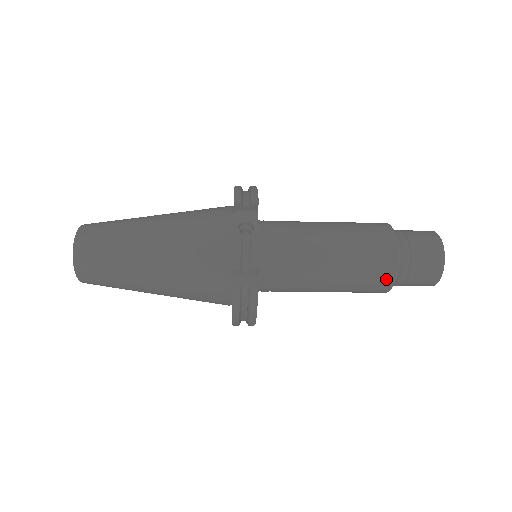
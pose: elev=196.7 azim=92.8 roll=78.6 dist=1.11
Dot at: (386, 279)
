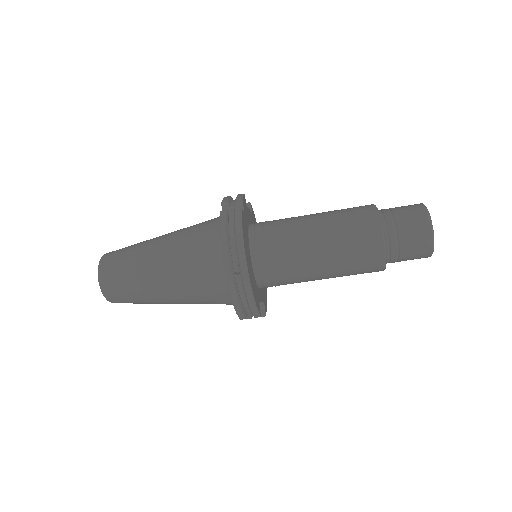
Dot at: (370, 218)
